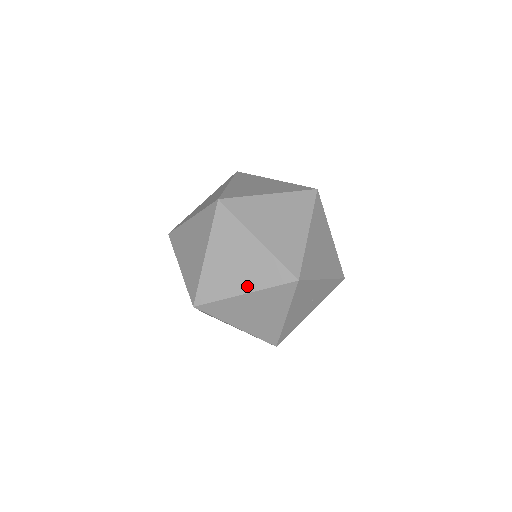
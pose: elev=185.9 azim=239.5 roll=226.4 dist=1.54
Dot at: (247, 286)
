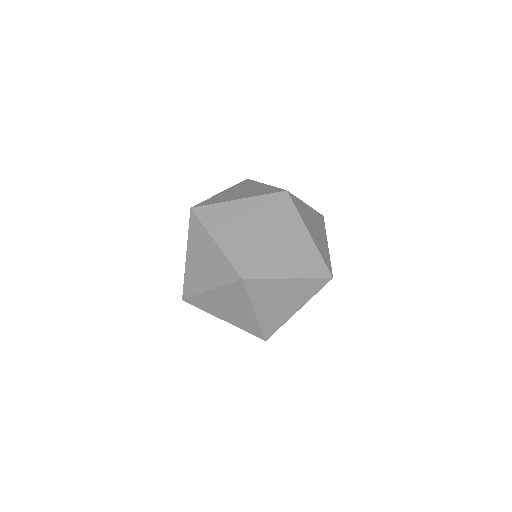
Dot at: (211, 283)
